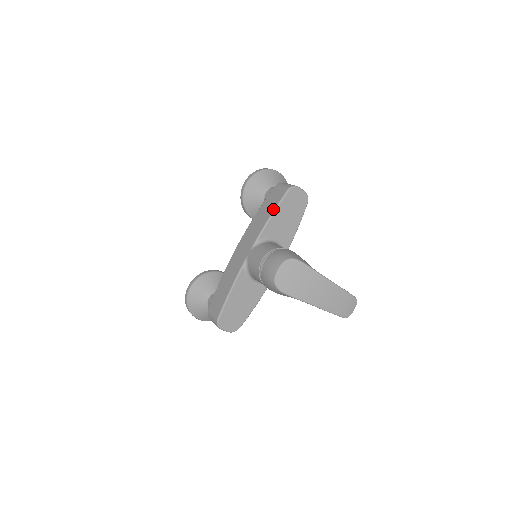
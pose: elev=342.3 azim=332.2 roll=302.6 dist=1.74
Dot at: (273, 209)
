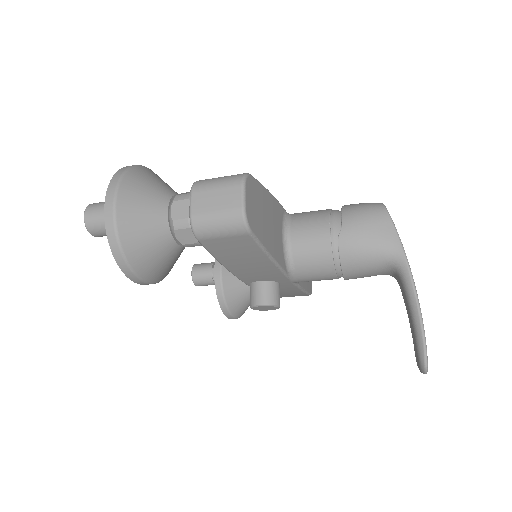
Dot at: occluded
